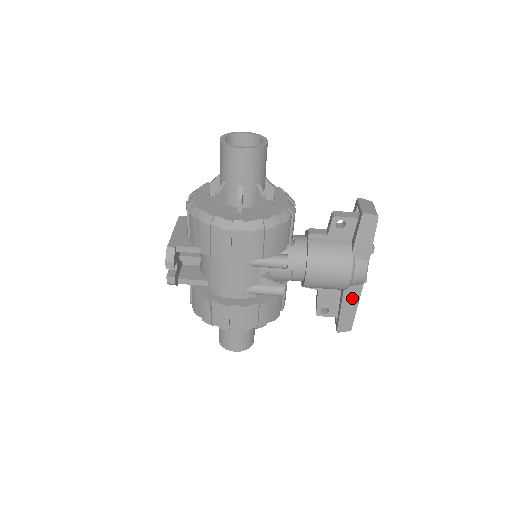
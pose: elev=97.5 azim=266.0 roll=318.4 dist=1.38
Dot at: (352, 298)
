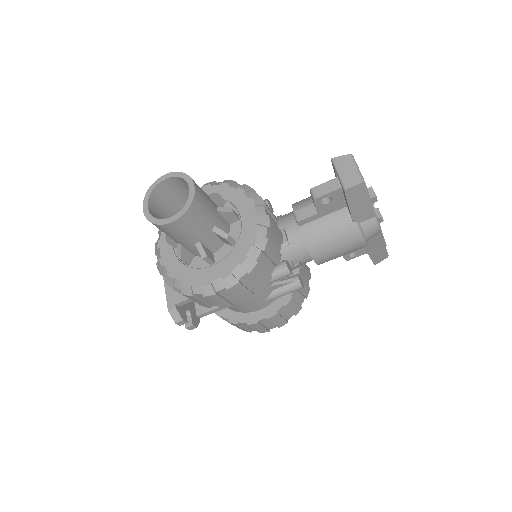
Dot at: (375, 243)
